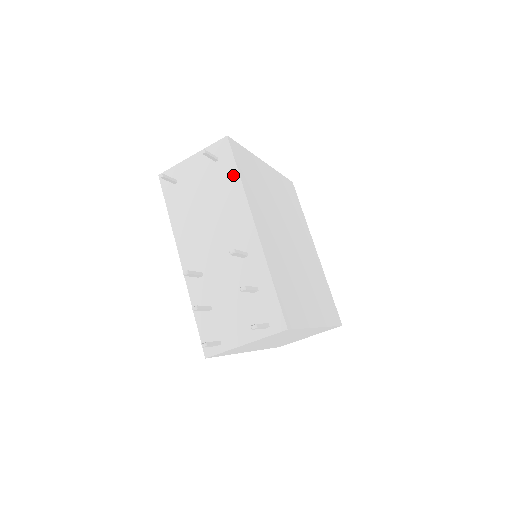
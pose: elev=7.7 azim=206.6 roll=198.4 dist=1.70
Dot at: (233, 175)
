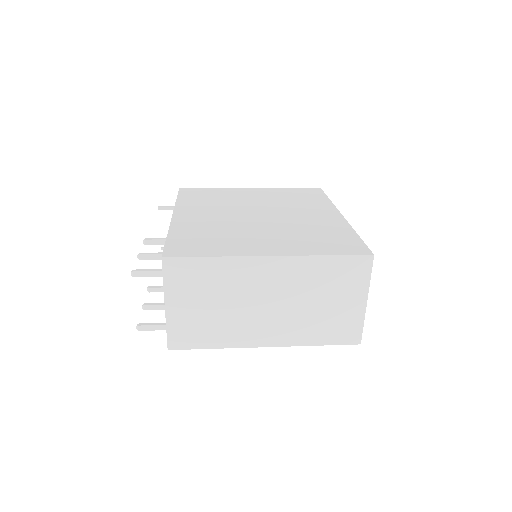
Dot at: occluded
